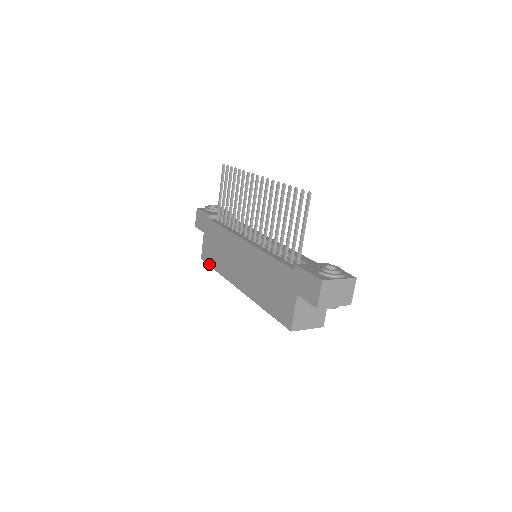
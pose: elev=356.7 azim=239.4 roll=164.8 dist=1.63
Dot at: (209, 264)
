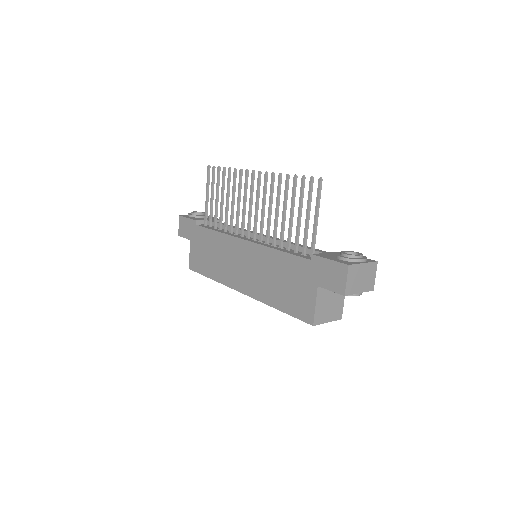
Dot at: (200, 272)
